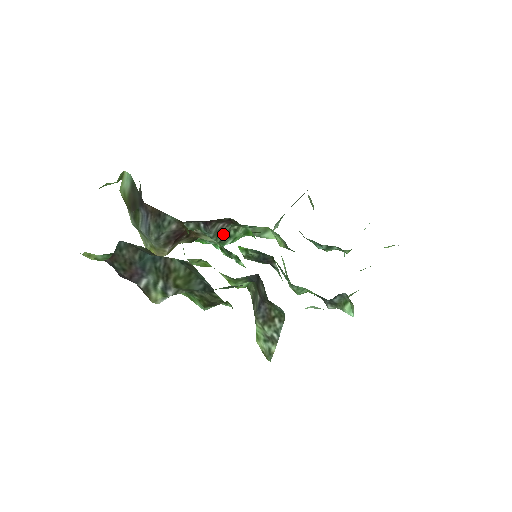
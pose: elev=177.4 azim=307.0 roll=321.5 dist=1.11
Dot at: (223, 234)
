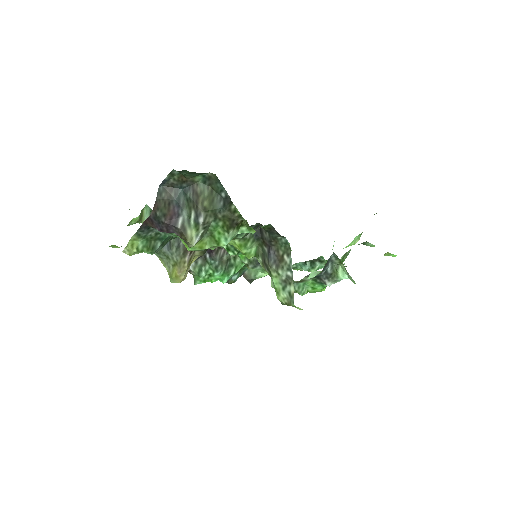
Dot at: (226, 261)
